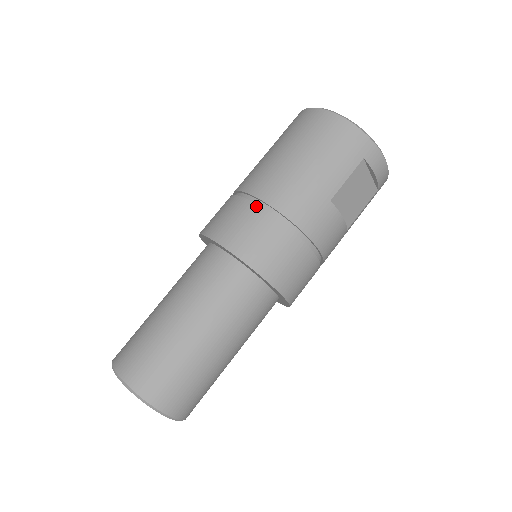
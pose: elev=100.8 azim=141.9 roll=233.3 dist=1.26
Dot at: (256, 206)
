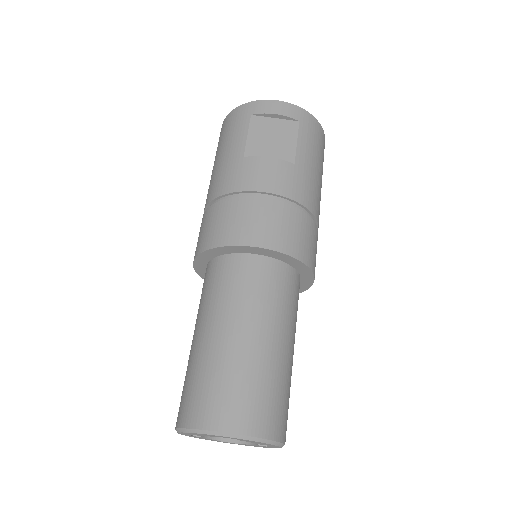
Dot at: (203, 216)
